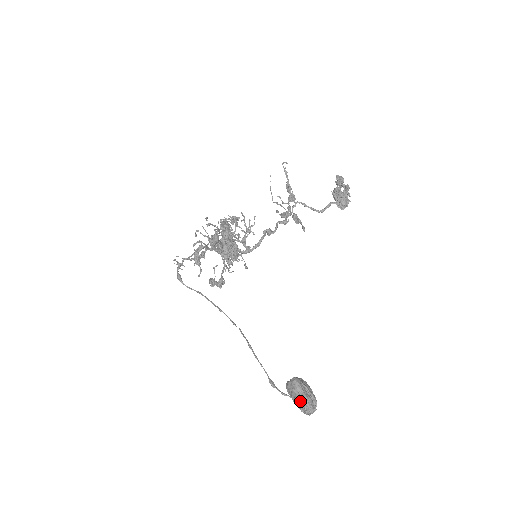
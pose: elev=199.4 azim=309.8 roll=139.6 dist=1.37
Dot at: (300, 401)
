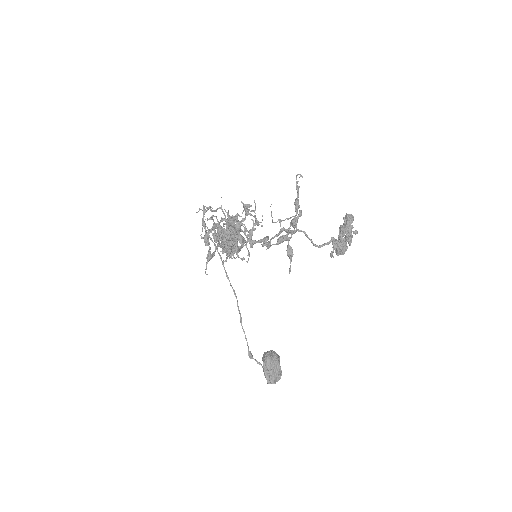
Dot at: (265, 377)
